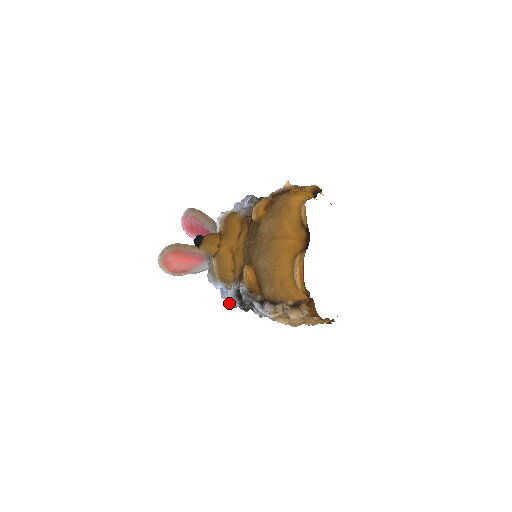
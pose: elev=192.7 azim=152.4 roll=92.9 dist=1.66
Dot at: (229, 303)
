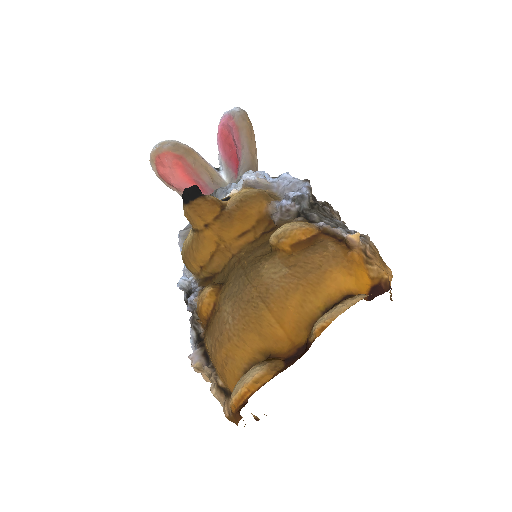
Dot at: occluded
